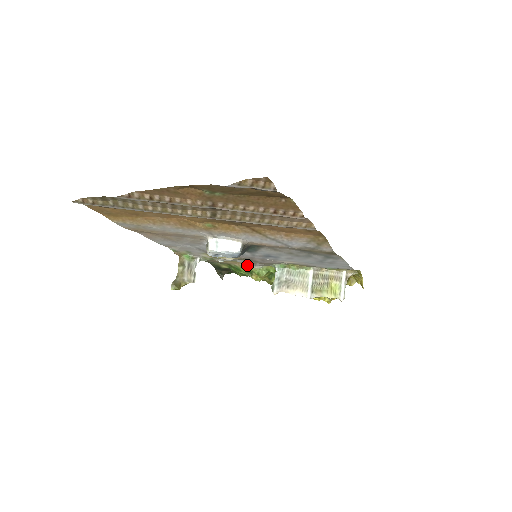
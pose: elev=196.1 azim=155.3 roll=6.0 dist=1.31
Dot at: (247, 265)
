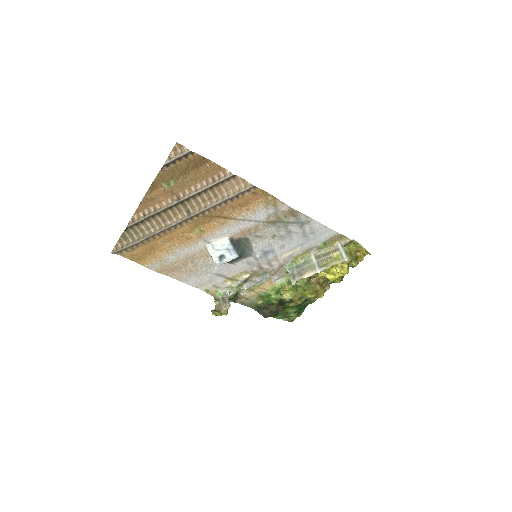
Dot at: (270, 285)
